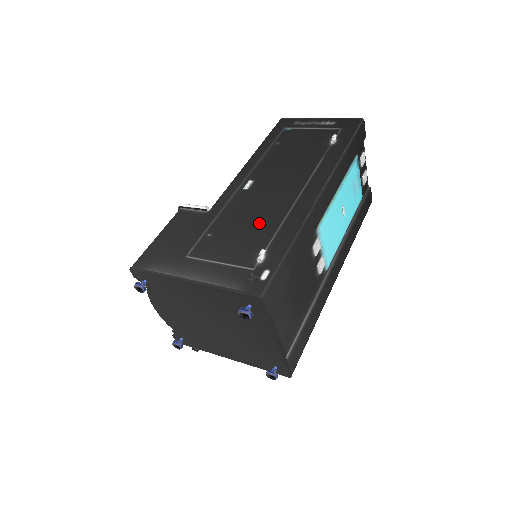
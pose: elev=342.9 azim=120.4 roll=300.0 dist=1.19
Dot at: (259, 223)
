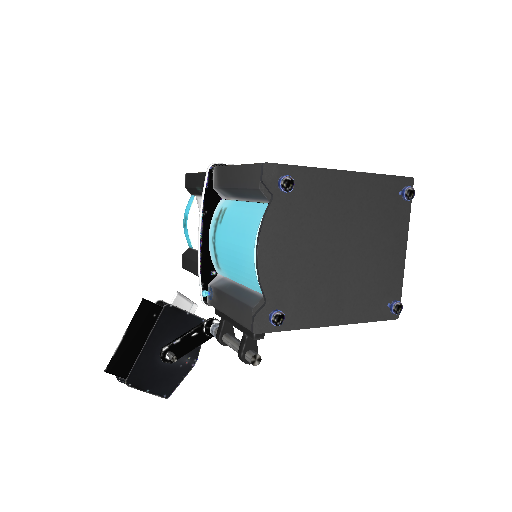
Dot at: occluded
